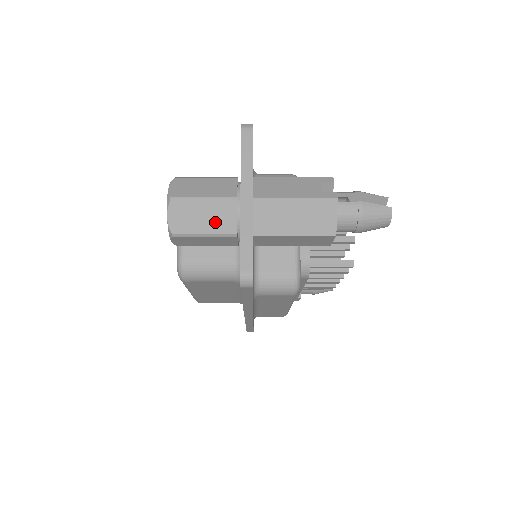
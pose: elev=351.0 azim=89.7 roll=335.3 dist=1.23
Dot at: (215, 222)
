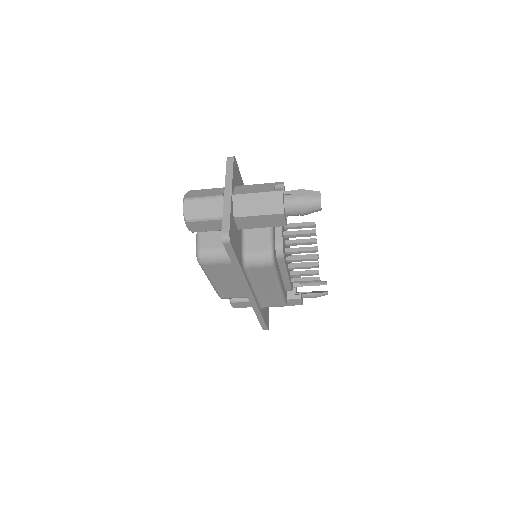
Dot at: (211, 211)
